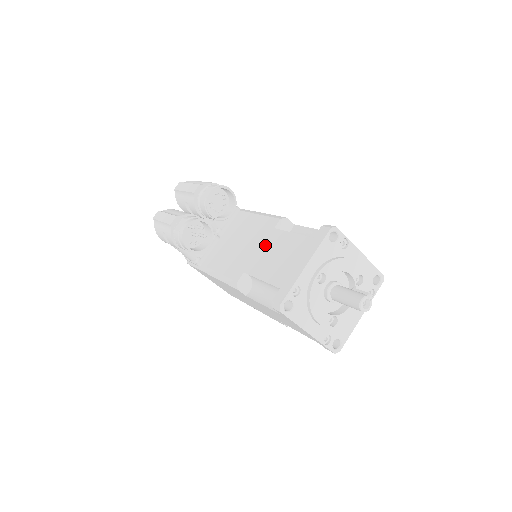
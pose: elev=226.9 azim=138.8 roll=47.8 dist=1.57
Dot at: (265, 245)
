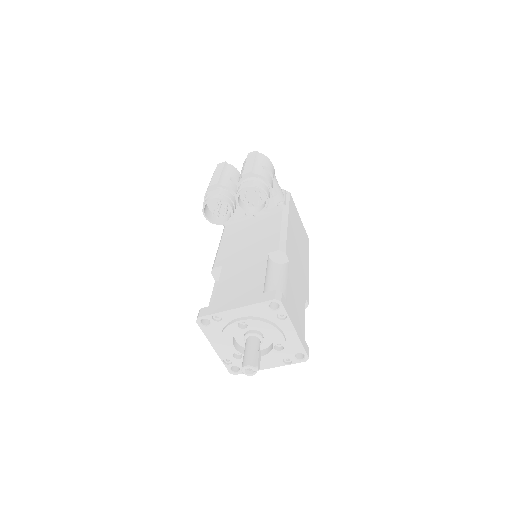
Dot at: (250, 260)
